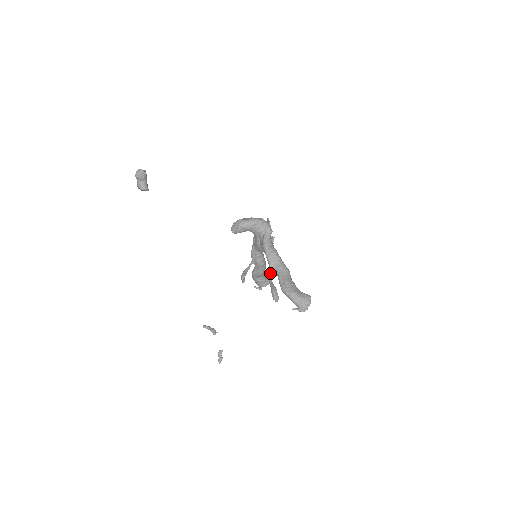
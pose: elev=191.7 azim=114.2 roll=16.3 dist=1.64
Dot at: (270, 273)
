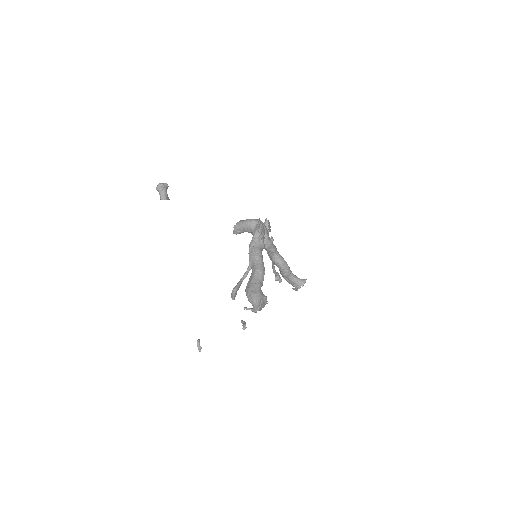
Dot at: (245, 272)
